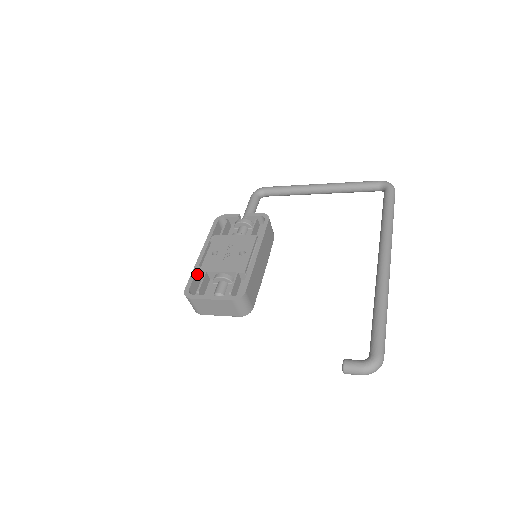
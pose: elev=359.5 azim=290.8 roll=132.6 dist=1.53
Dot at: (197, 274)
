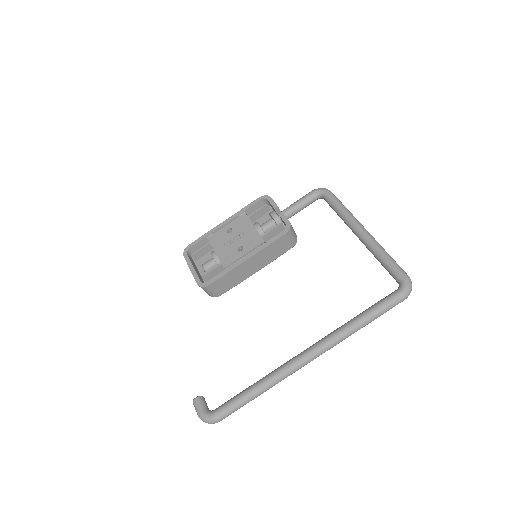
Dot at: (207, 238)
